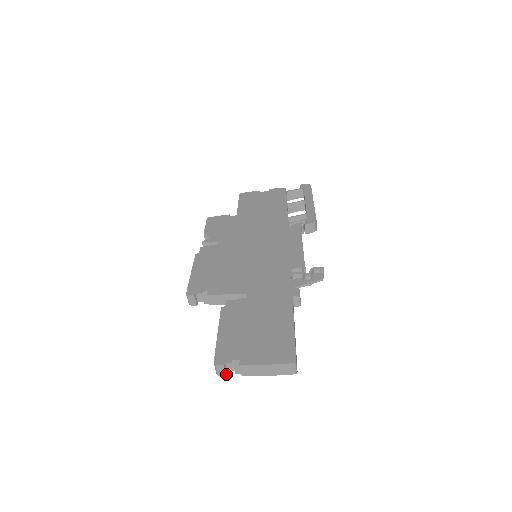
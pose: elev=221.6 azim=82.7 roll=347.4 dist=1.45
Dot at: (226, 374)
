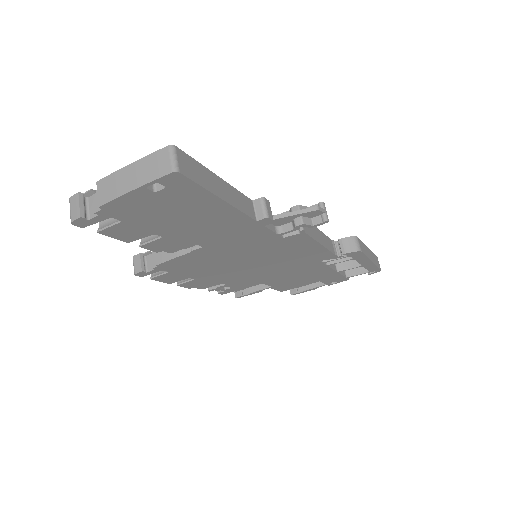
Dot at: (81, 215)
